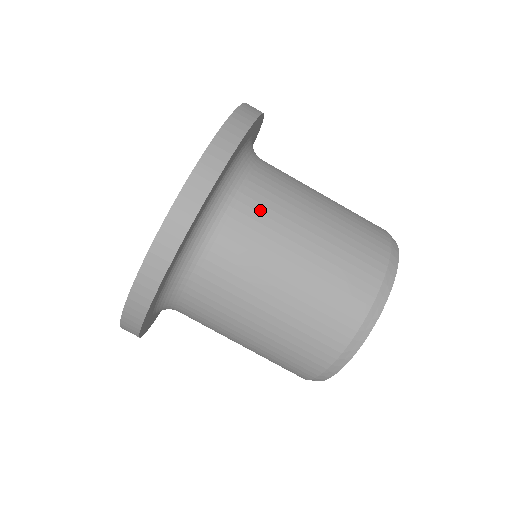
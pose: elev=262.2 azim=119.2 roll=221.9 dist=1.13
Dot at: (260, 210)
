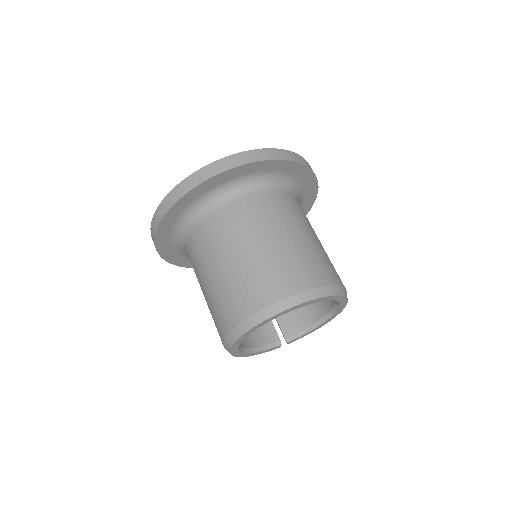
Dot at: (233, 218)
